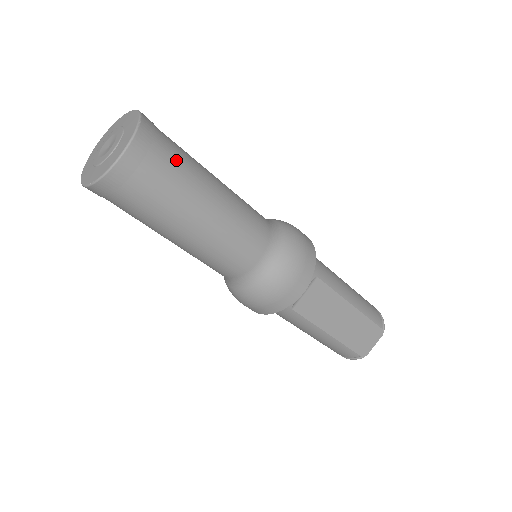
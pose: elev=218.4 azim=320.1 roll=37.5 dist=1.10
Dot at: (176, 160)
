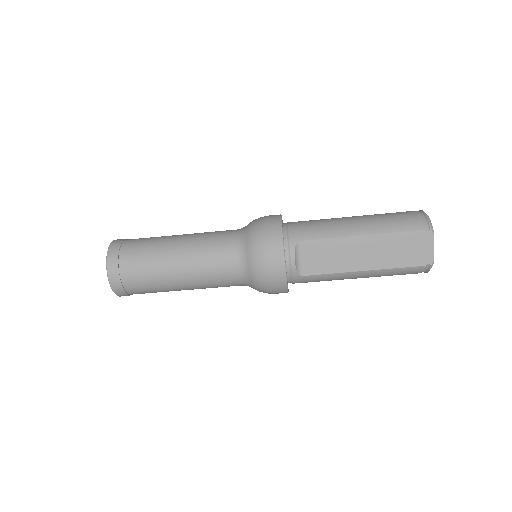
Dot at: (138, 252)
